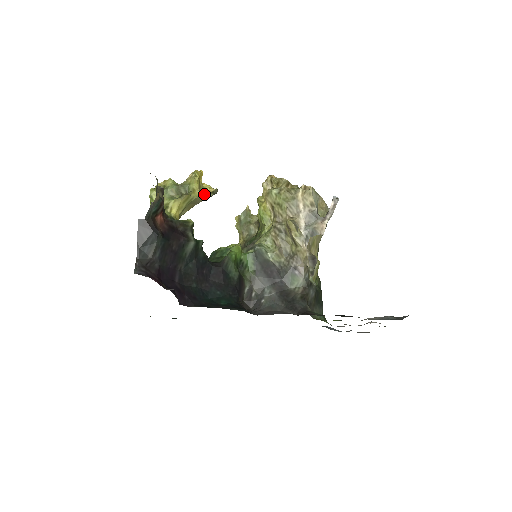
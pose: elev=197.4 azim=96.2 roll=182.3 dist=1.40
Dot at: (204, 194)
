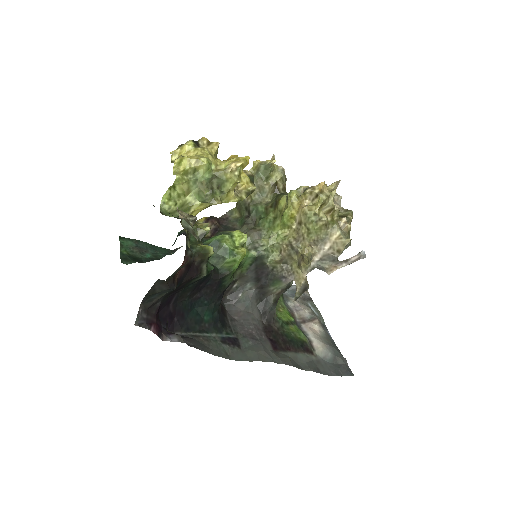
Dot at: (238, 200)
